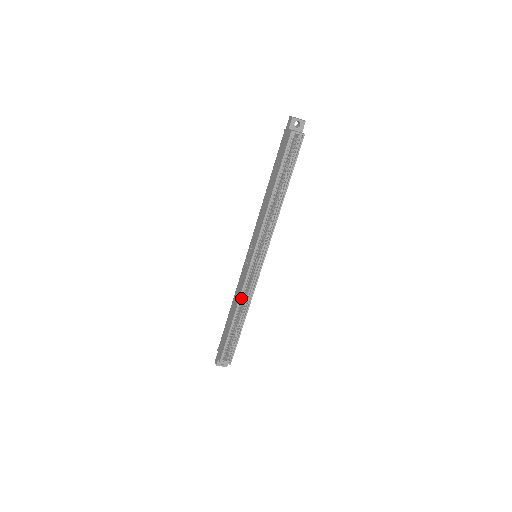
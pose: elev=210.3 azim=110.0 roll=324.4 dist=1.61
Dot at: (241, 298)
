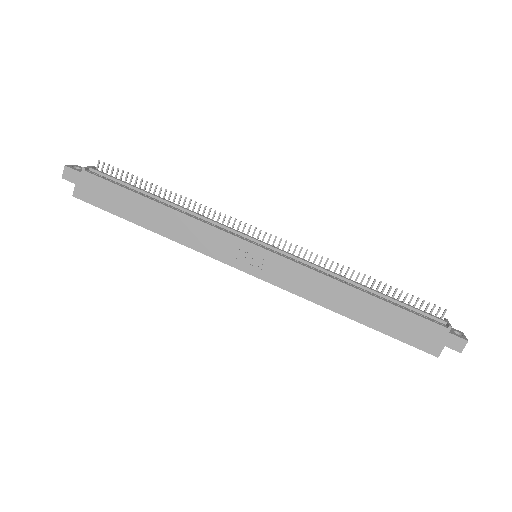
Dot at: (186, 235)
